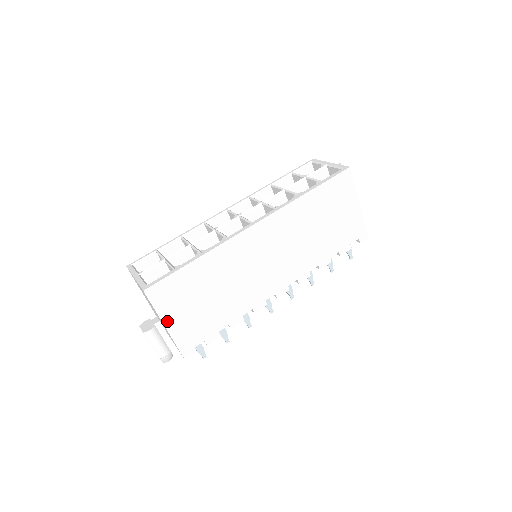
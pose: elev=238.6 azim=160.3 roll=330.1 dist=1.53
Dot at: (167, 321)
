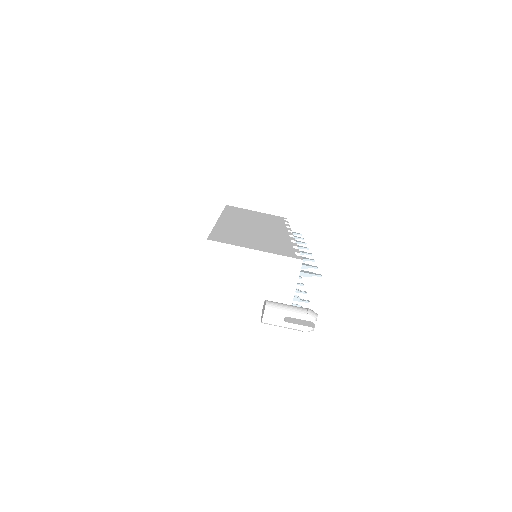
Dot at: (251, 248)
